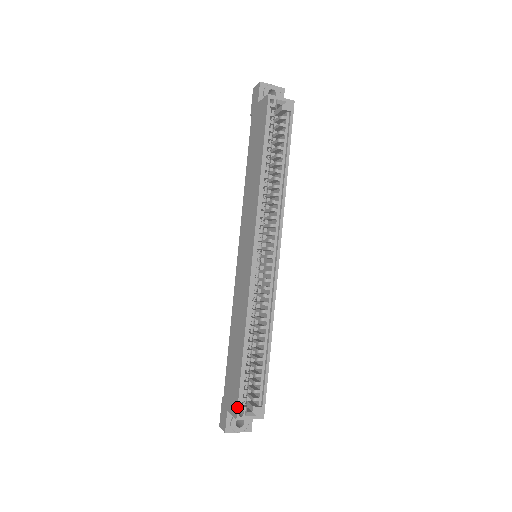
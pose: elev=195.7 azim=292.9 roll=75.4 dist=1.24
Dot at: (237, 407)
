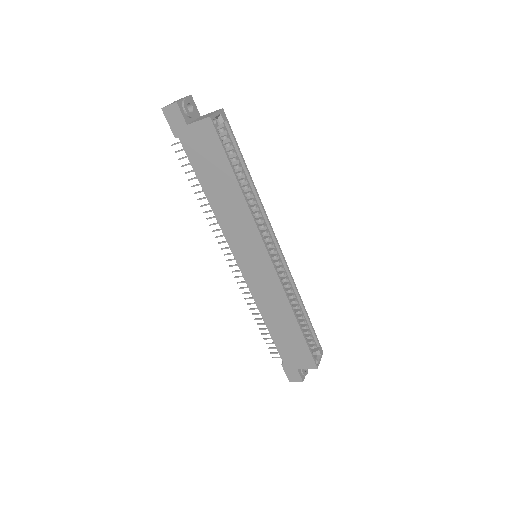
Dot at: (314, 362)
